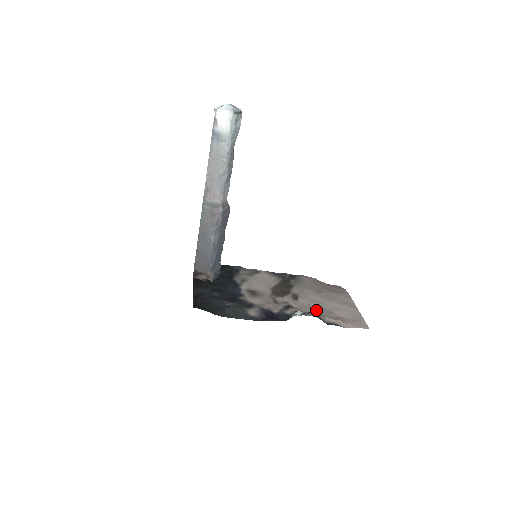
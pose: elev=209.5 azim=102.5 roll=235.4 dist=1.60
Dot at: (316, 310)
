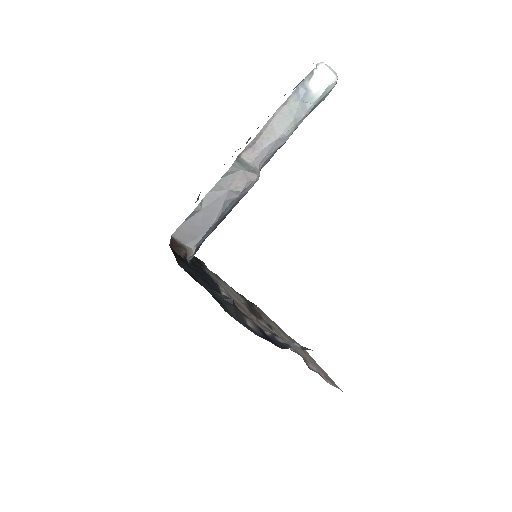
Dot at: occluded
